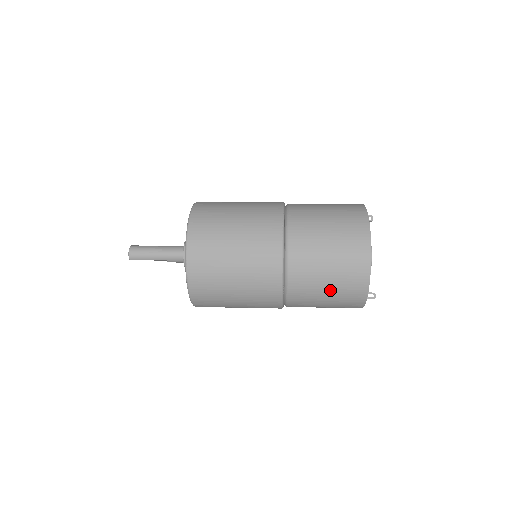
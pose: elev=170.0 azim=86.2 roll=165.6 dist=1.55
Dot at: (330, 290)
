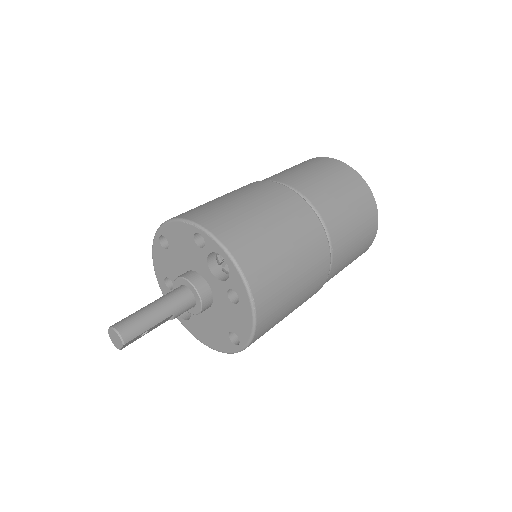
Dot at: (358, 232)
